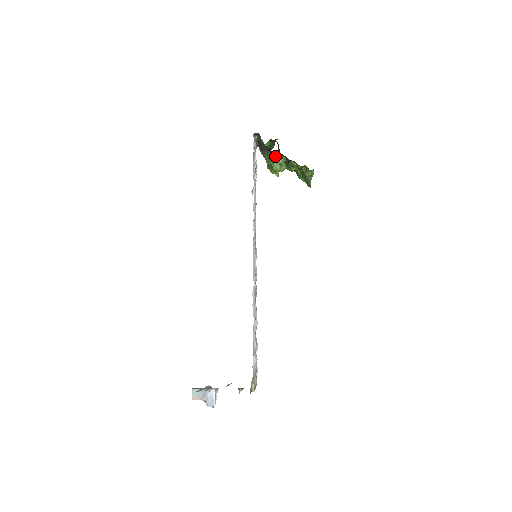
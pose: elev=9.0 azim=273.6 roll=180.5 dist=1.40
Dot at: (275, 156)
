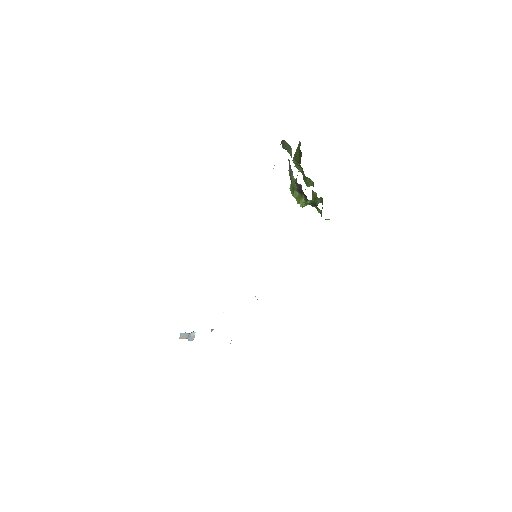
Dot at: (307, 200)
